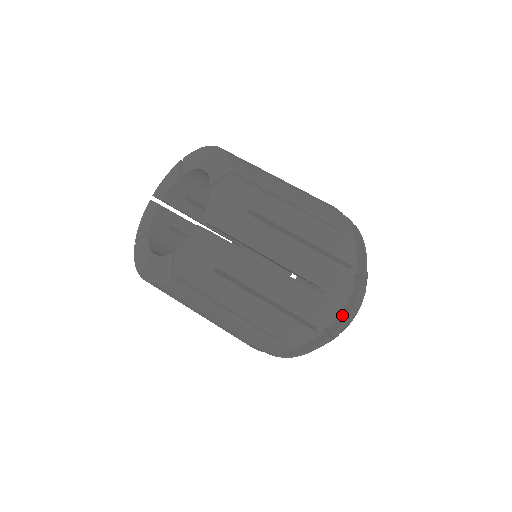
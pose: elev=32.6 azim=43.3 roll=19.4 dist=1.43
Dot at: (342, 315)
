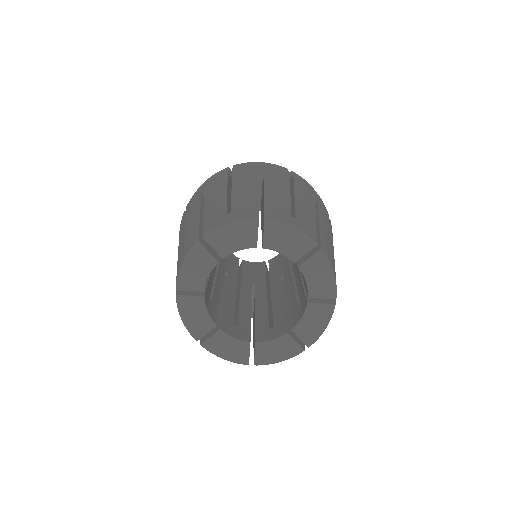
Dot at: occluded
